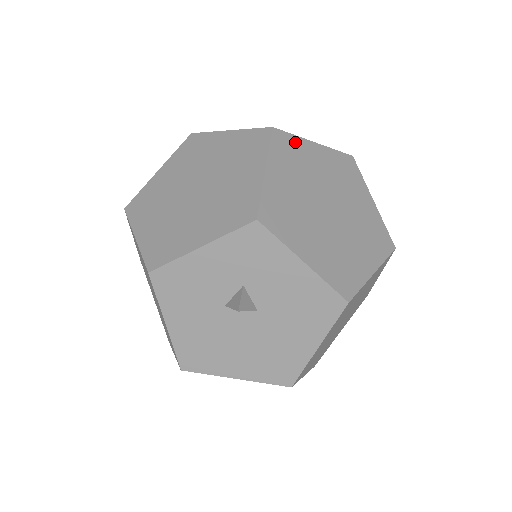
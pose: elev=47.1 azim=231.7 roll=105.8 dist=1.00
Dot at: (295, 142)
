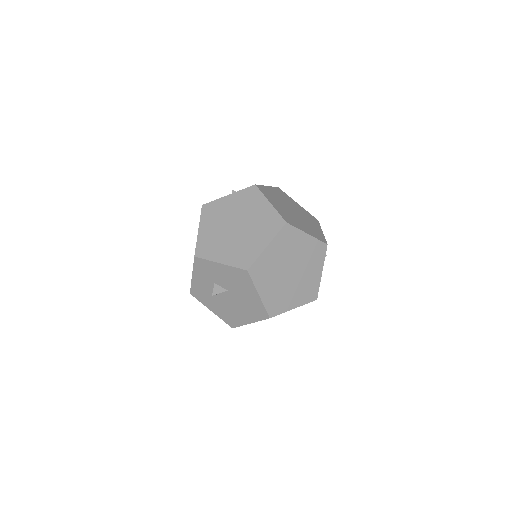
Dot at: (215, 204)
